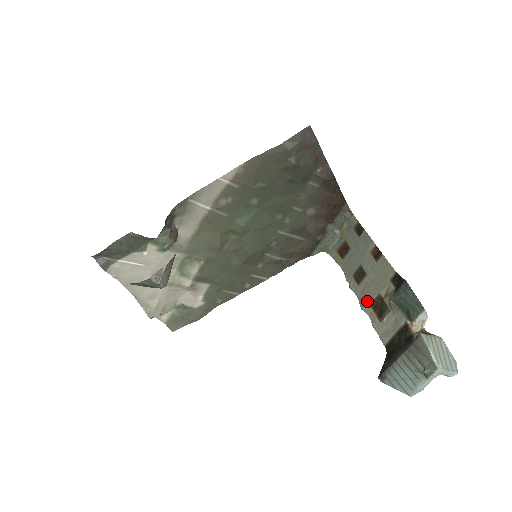
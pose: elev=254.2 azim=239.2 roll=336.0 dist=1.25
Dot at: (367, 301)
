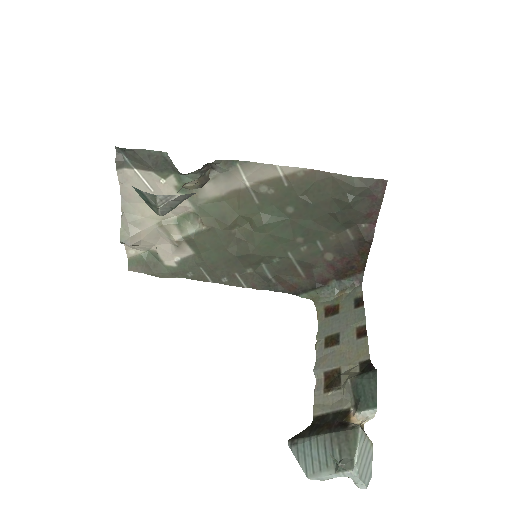
Dot at: (324, 367)
